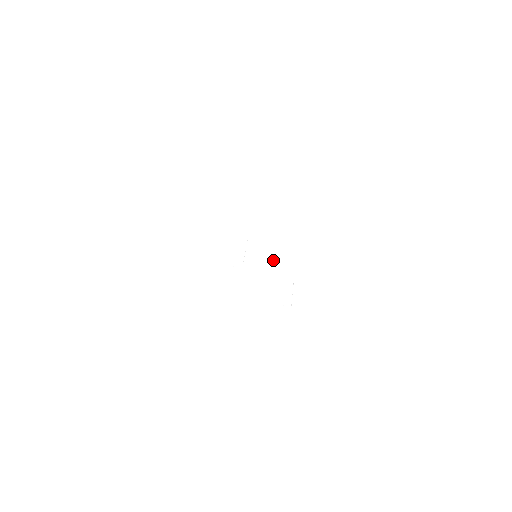
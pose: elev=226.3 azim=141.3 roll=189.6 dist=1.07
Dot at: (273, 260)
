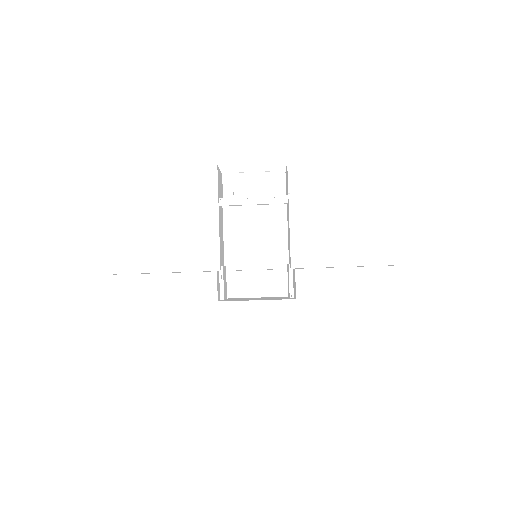
Dot at: (287, 233)
